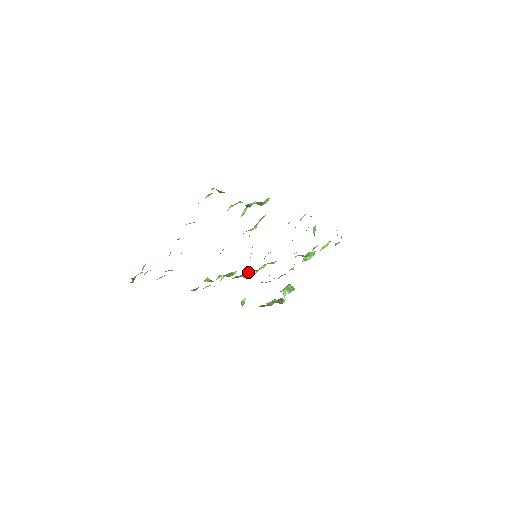
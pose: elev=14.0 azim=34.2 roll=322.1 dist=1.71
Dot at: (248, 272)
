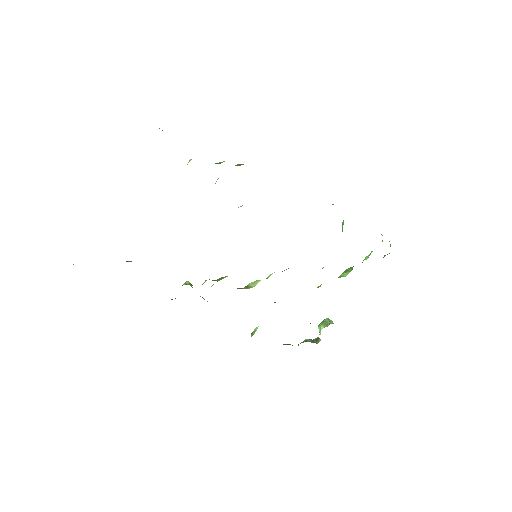
Dot at: (251, 283)
